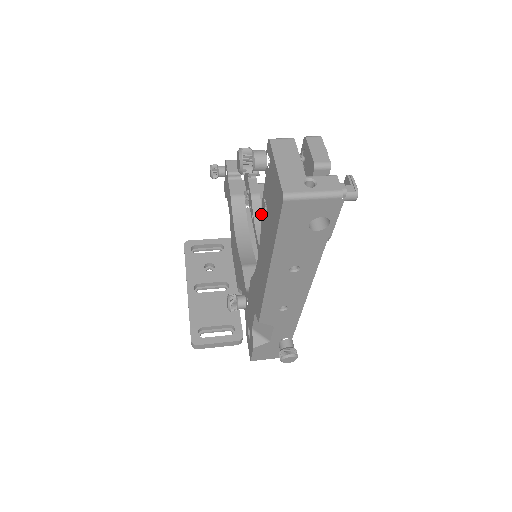
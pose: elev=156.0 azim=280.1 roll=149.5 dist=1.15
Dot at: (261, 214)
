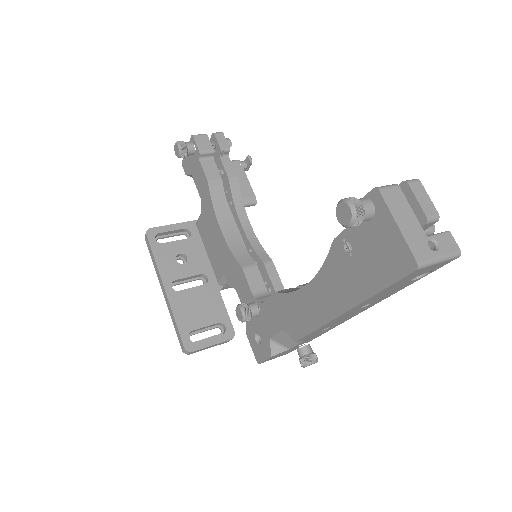
Dot at: (329, 250)
